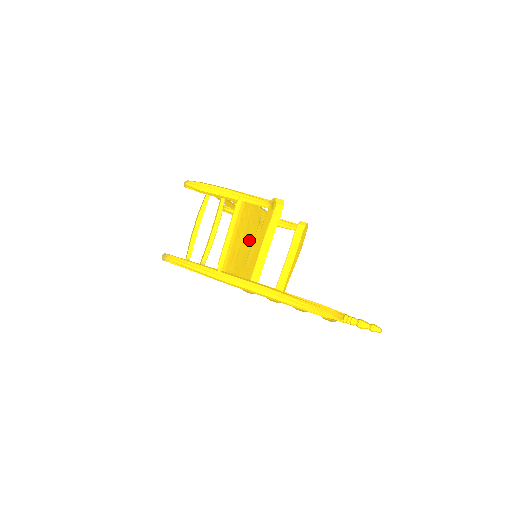
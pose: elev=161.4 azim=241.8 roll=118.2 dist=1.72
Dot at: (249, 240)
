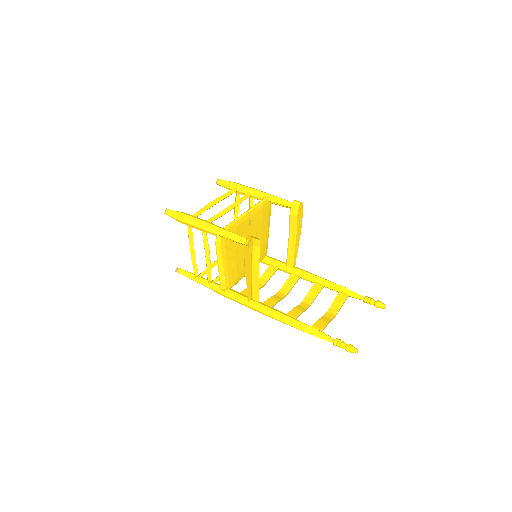
Dot at: (244, 246)
